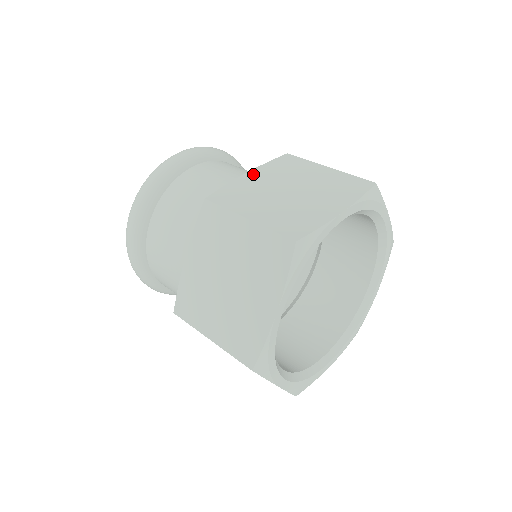
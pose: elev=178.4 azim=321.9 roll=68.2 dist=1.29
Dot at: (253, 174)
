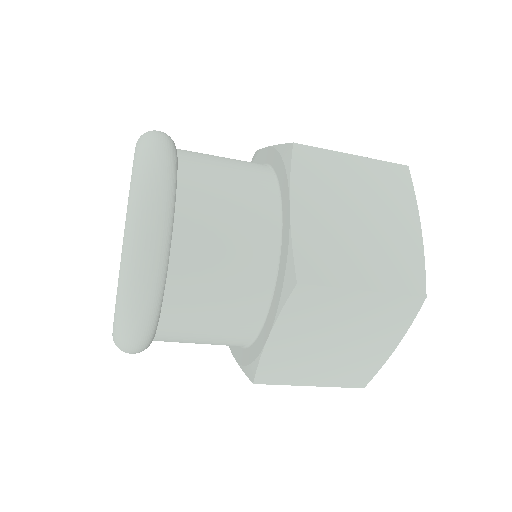
Dot at: occluded
